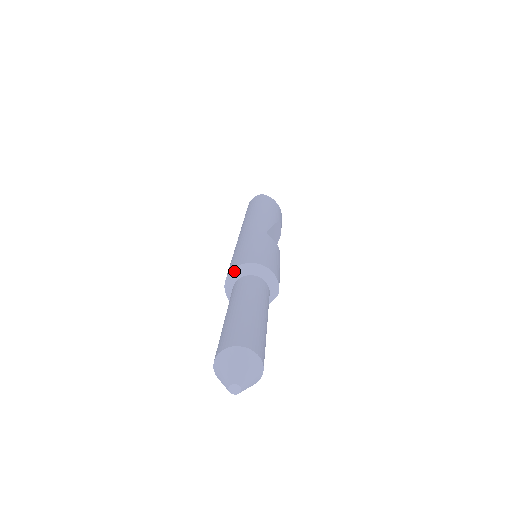
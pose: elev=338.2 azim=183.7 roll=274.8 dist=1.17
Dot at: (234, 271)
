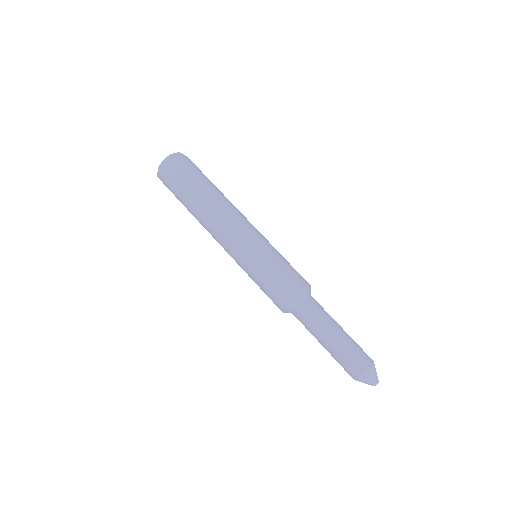
Dot at: (303, 294)
